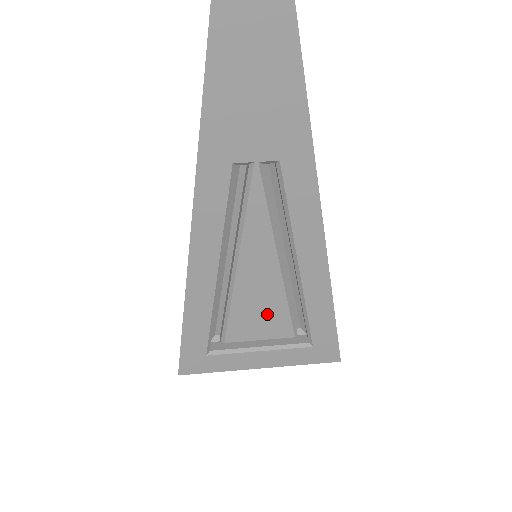
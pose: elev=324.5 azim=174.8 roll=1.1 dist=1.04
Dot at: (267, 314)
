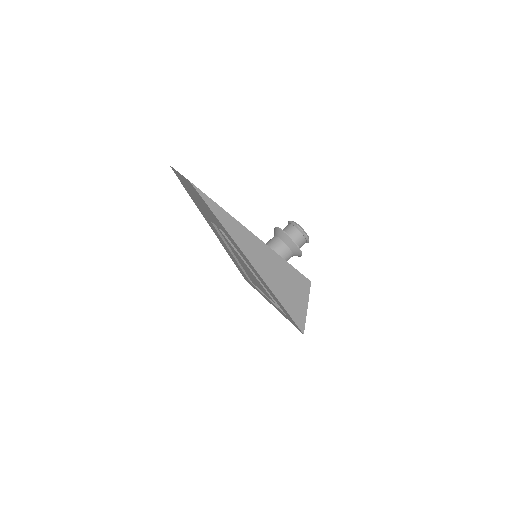
Dot at: occluded
